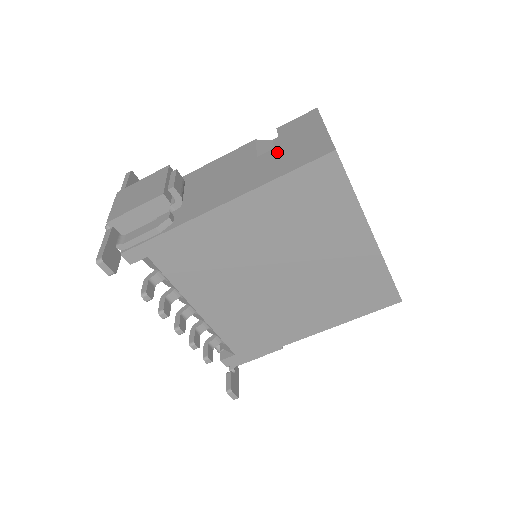
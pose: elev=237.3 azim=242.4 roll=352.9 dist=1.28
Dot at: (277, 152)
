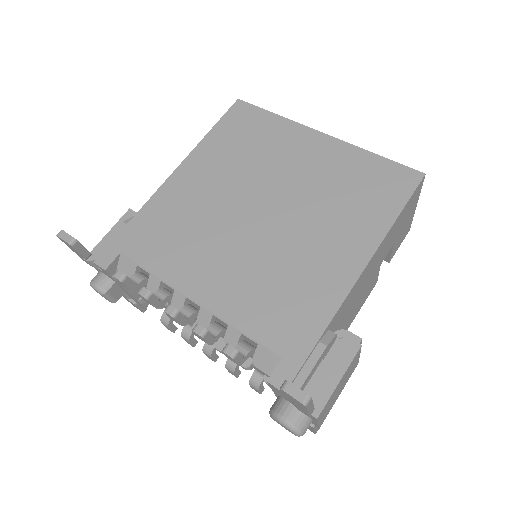
Dot at: occluded
